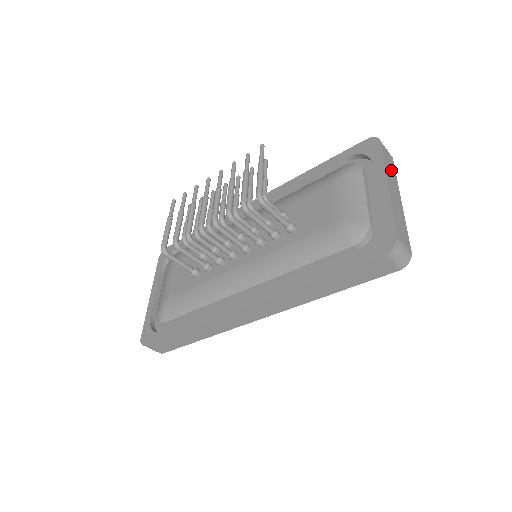
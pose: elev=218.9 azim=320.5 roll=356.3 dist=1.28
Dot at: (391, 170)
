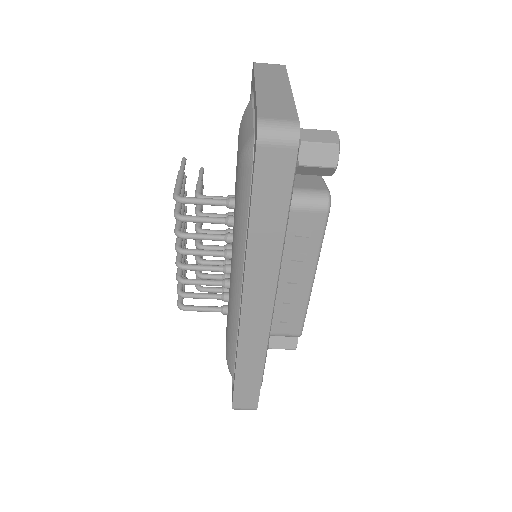
Dot at: (274, 75)
